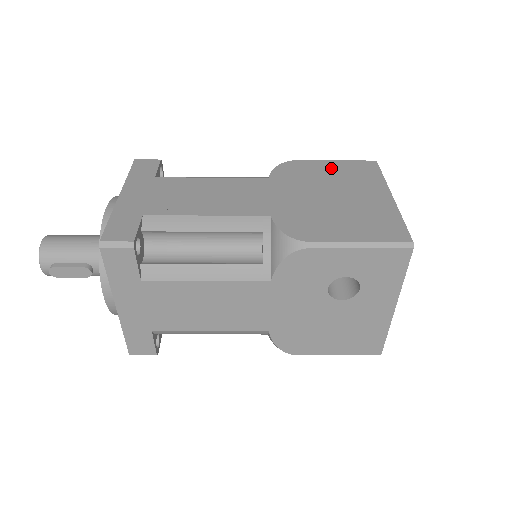
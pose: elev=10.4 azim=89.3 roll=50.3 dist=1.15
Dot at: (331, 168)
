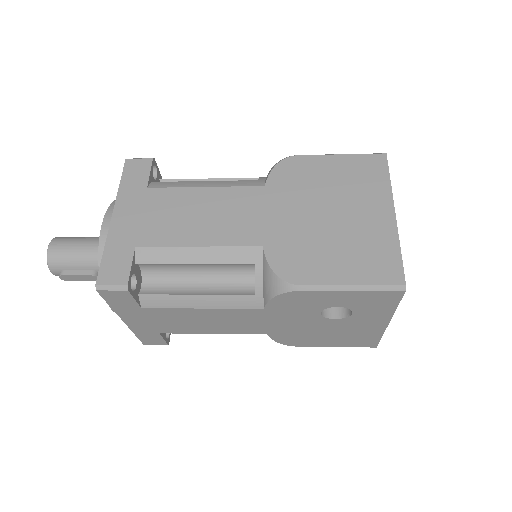
Dot at: (334, 168)
